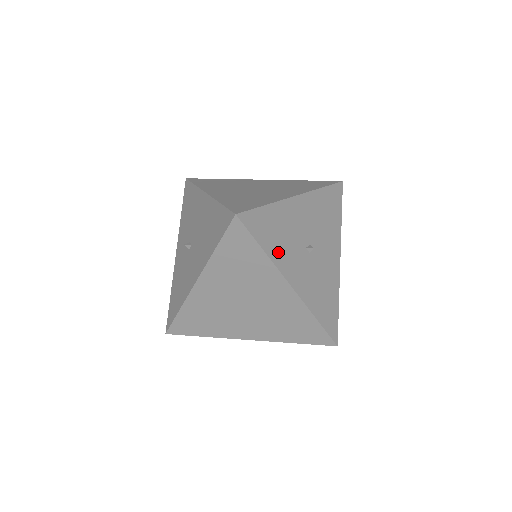
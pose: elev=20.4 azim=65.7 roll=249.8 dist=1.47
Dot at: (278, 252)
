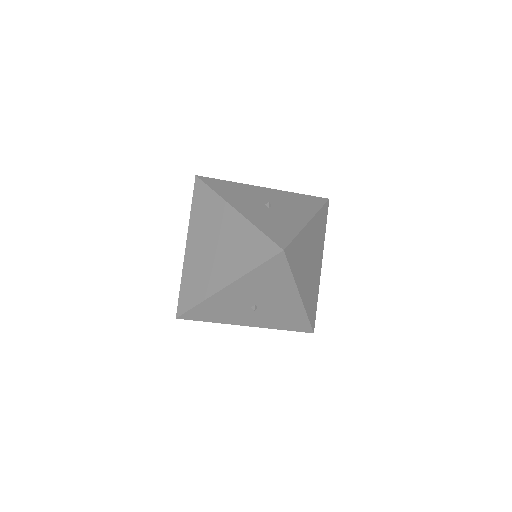
Dot at: (223, 318)
